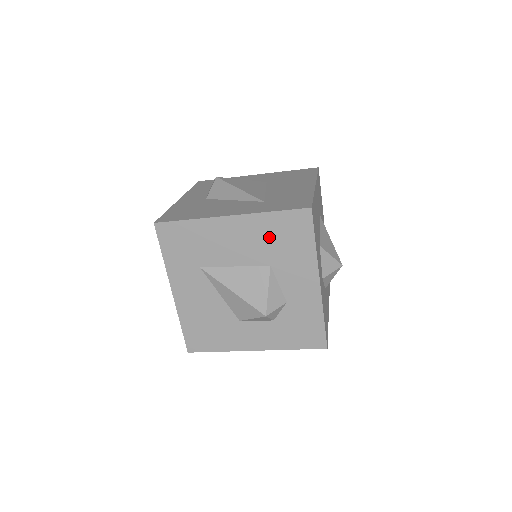
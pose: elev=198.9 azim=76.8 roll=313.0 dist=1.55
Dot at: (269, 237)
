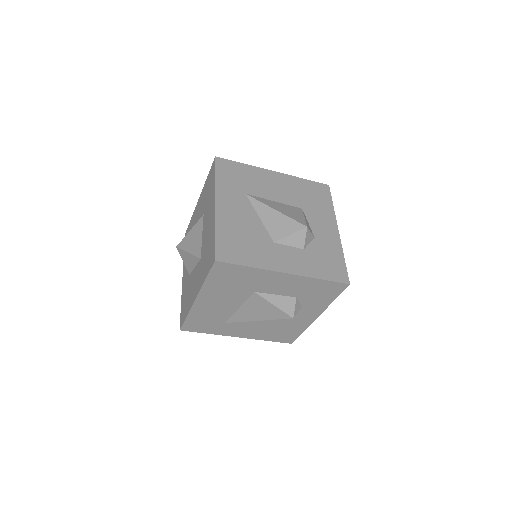
Dot at: (302, 192)
